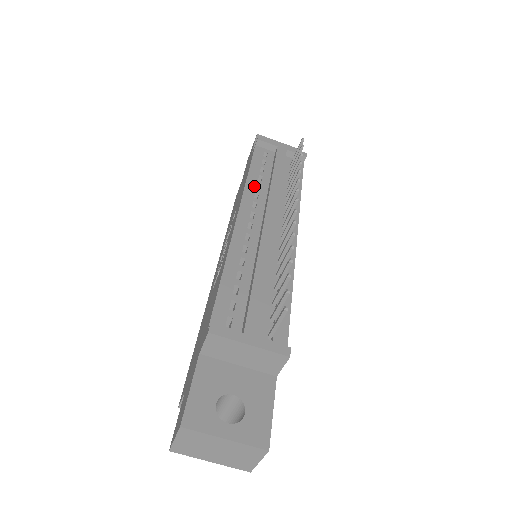
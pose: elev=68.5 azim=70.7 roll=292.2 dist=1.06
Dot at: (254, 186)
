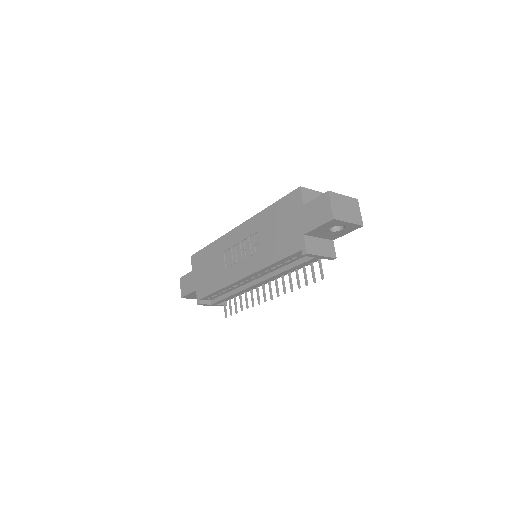
Dot at: (270, 269)
